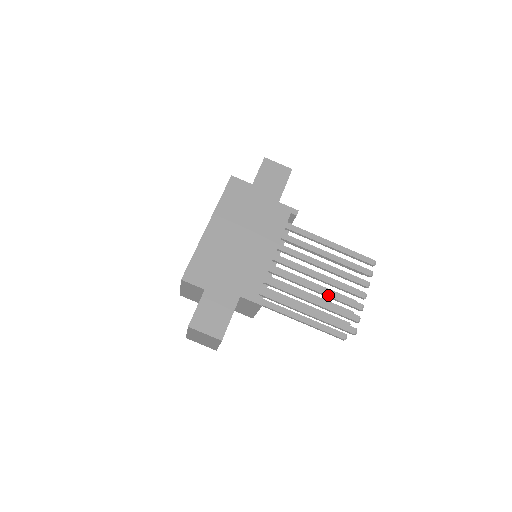
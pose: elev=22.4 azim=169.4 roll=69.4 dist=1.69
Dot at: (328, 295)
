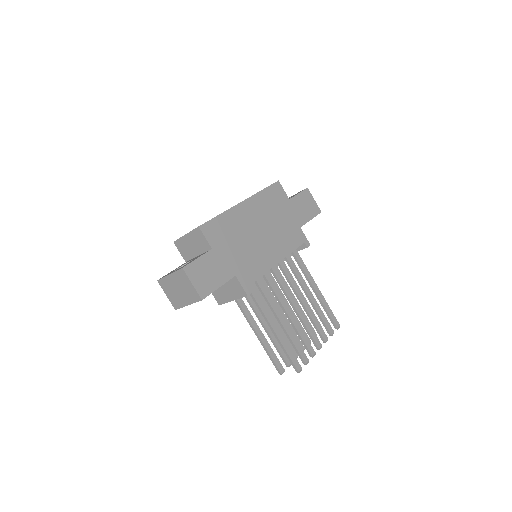
Dot at: (296, 326)
